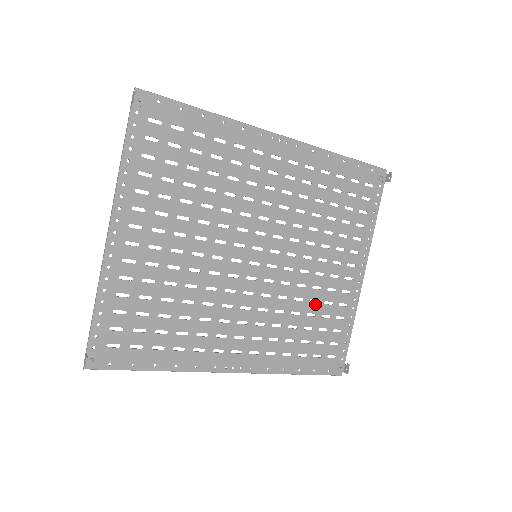
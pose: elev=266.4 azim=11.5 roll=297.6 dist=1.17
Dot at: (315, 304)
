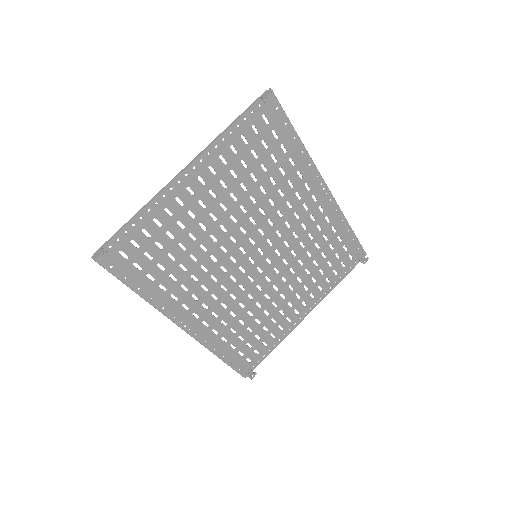
Dot at: (266, 315)
